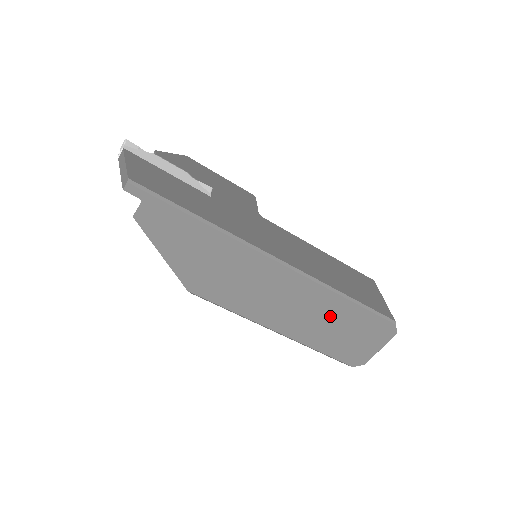
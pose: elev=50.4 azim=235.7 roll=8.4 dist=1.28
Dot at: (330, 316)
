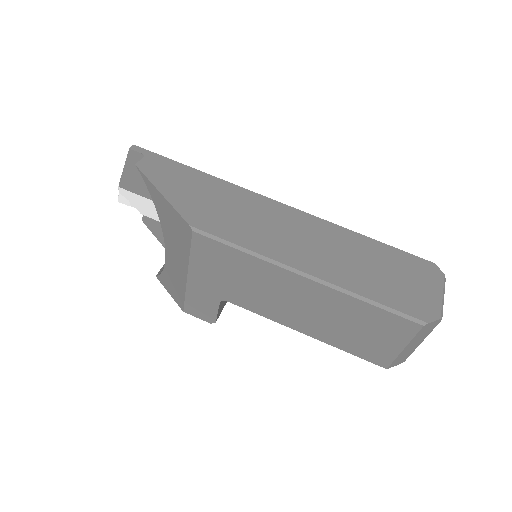
Dot at: (356, 253)
